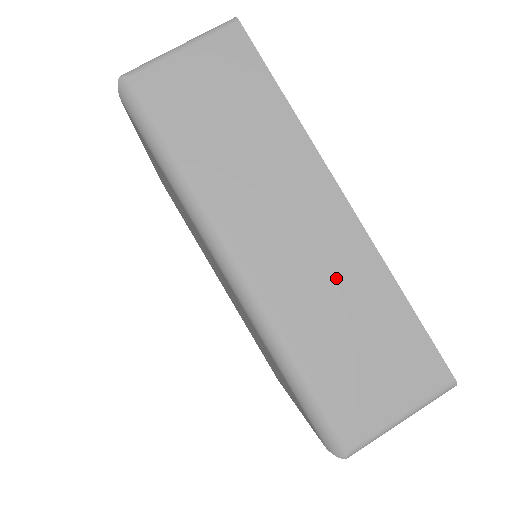
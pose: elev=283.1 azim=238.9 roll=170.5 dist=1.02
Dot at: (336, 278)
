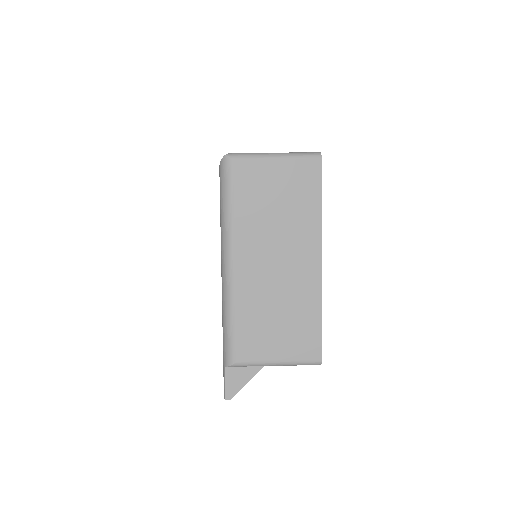
Dot at: occluded
